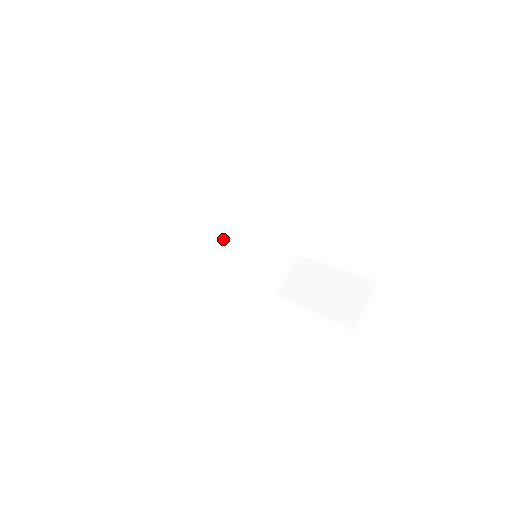
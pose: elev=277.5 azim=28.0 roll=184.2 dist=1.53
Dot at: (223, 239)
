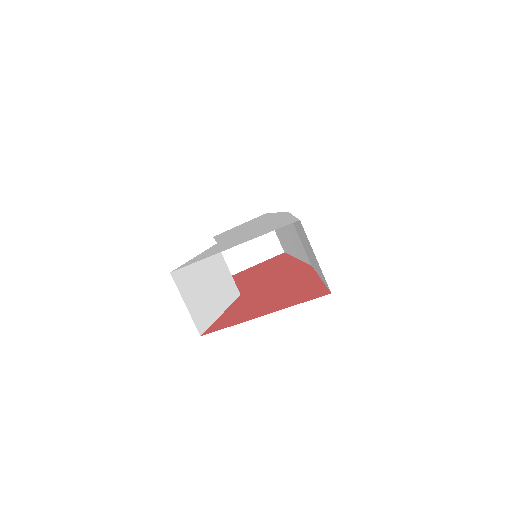
Dot at: occluded
